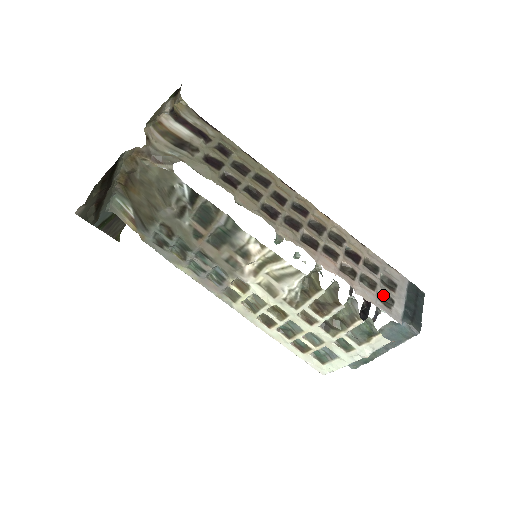
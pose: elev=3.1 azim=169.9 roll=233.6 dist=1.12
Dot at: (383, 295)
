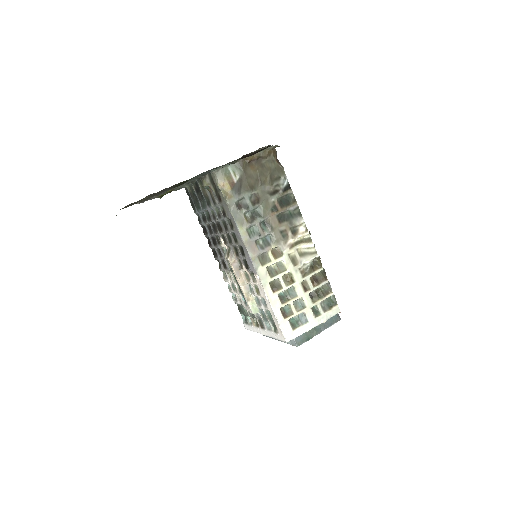
Dot at: occluded
